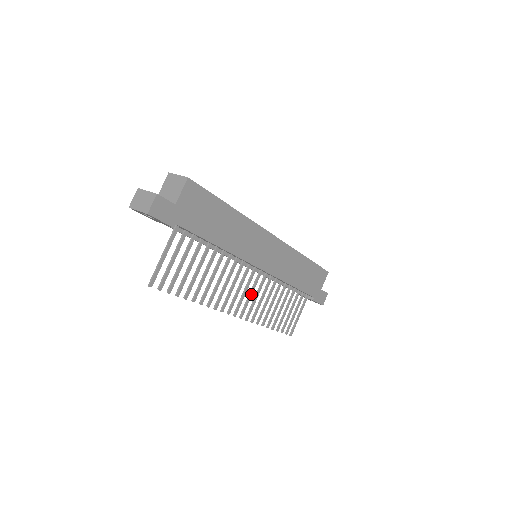
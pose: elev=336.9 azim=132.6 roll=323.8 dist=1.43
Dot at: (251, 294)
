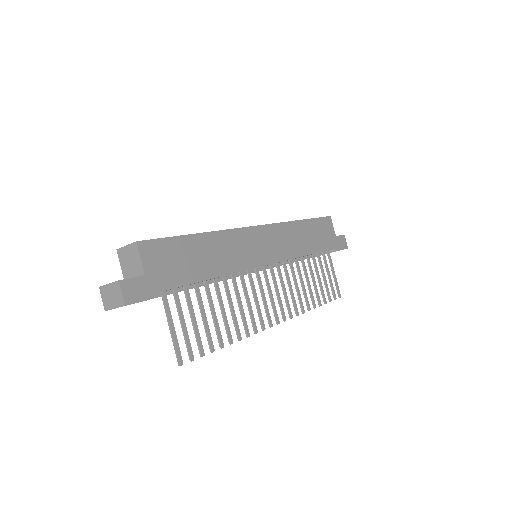
Dot at: (278, 293)
